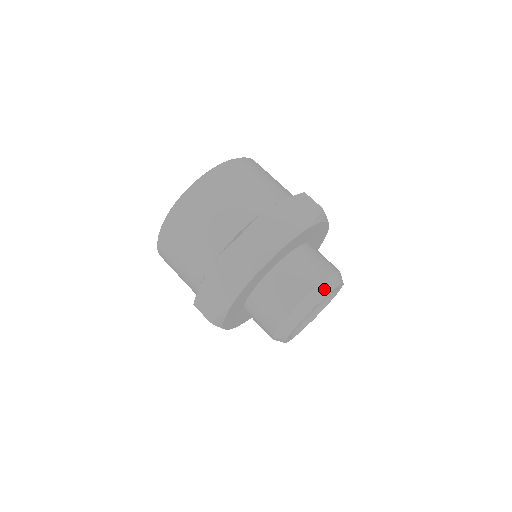
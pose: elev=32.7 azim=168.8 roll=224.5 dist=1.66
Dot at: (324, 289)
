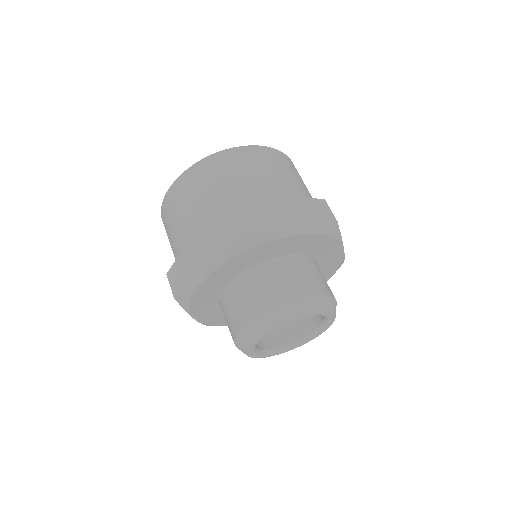
Dot at: occluded
